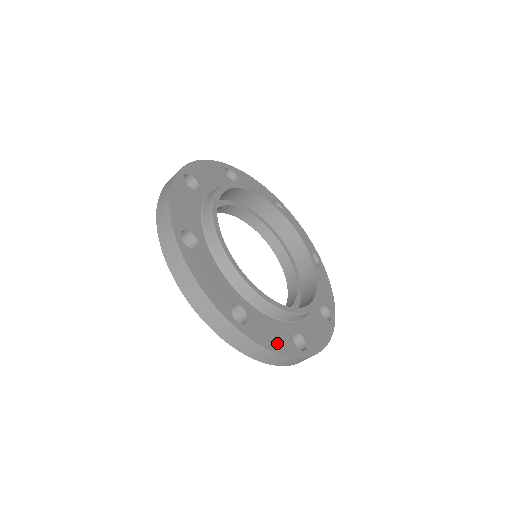
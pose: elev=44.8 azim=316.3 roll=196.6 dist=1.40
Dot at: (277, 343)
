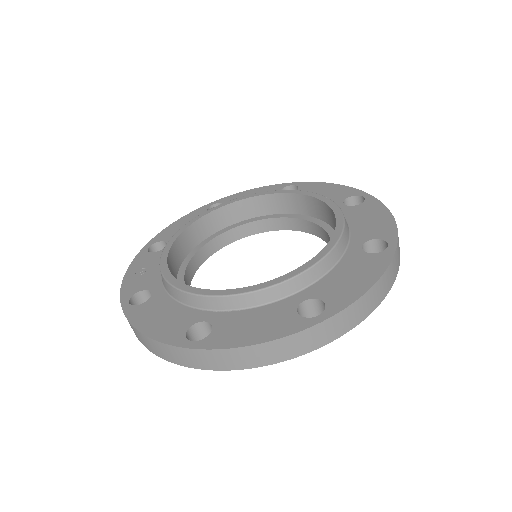
Dot at: (263, 331)
